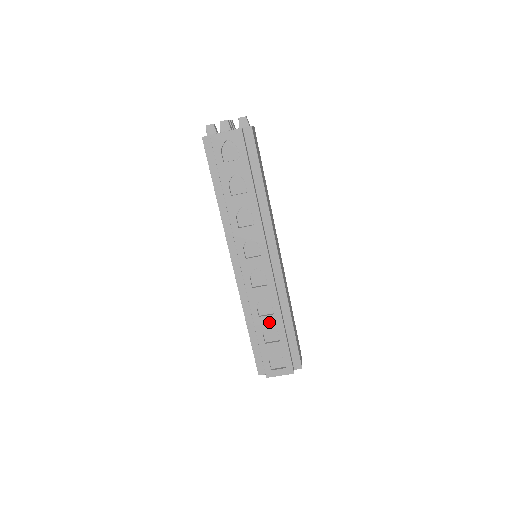
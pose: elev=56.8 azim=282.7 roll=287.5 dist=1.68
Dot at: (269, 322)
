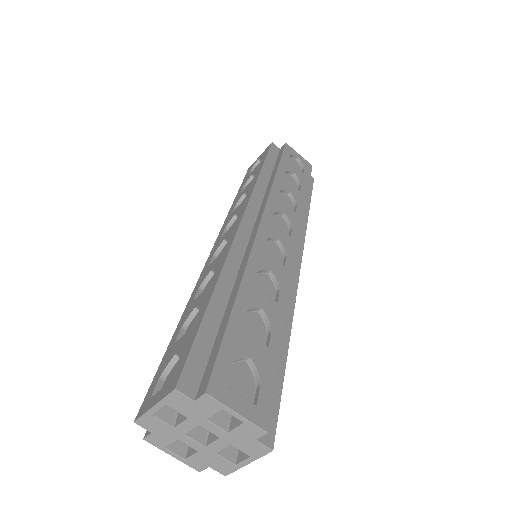
Dot at: (265, 305)
